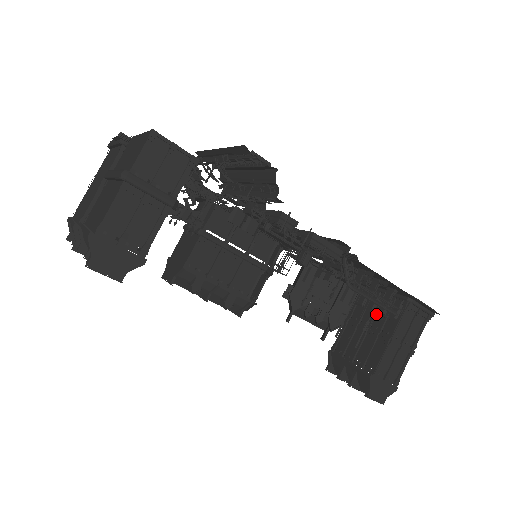
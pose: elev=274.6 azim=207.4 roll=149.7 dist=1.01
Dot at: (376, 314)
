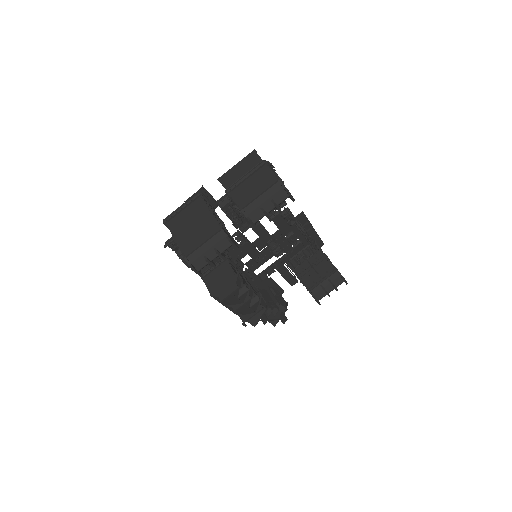
Dot at: (308, 260)
